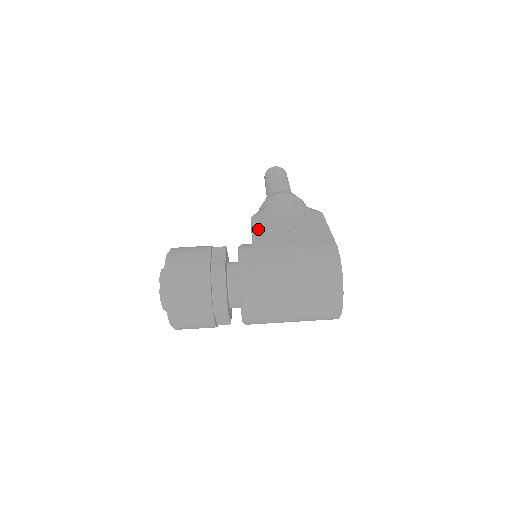
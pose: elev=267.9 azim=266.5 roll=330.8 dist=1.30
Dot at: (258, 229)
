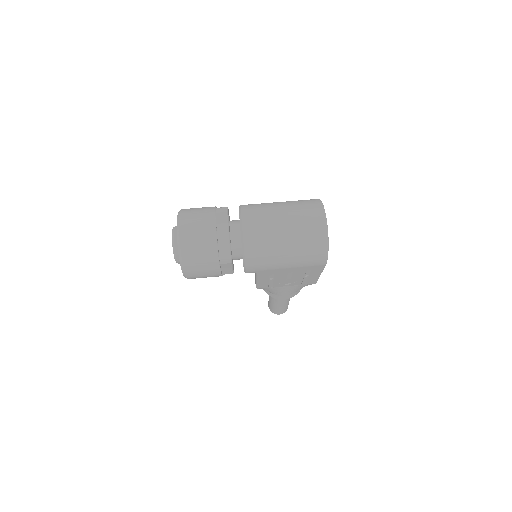
Dot at: occluded
